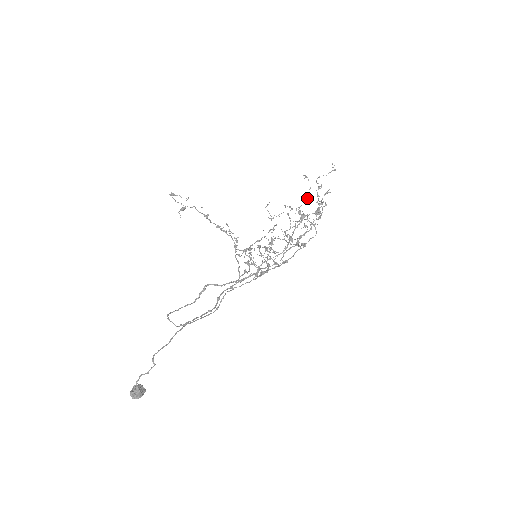
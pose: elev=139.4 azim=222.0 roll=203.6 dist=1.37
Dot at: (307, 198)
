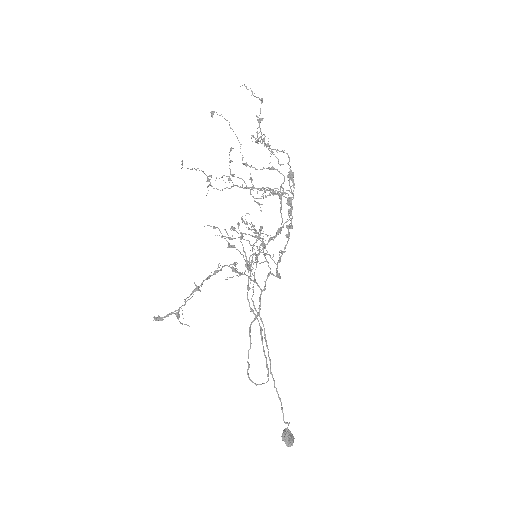
Dot at: occluded
